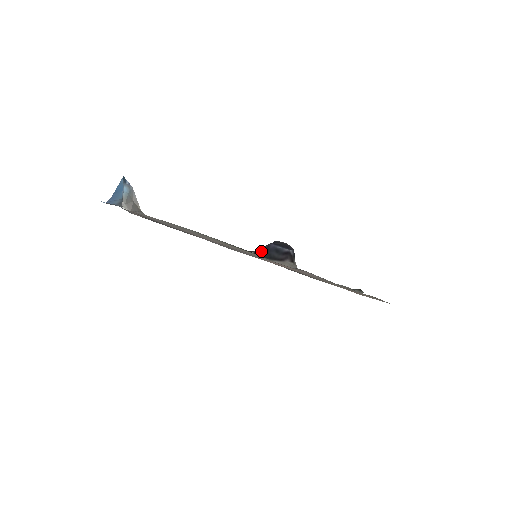
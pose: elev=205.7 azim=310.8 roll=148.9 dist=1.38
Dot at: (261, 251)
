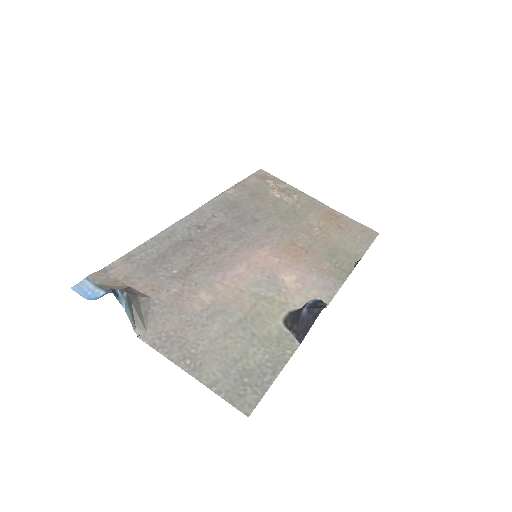
Dot at: (295, 316)
